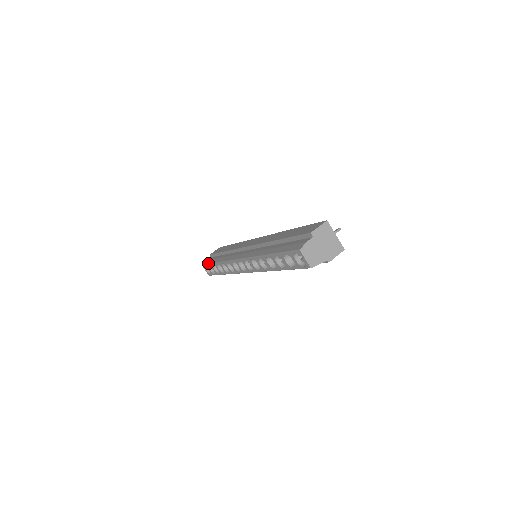
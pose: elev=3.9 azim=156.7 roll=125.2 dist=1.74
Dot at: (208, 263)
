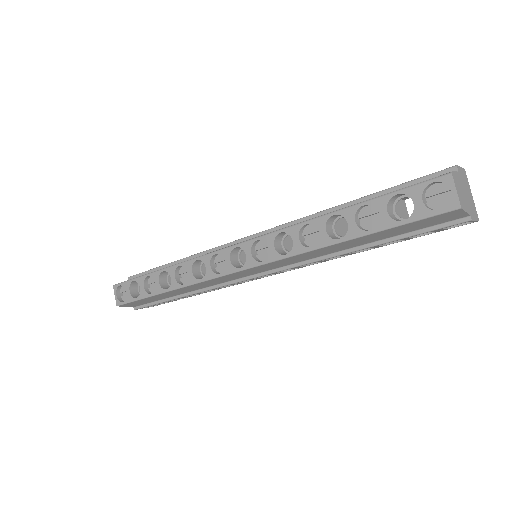
Dot at: occluded
